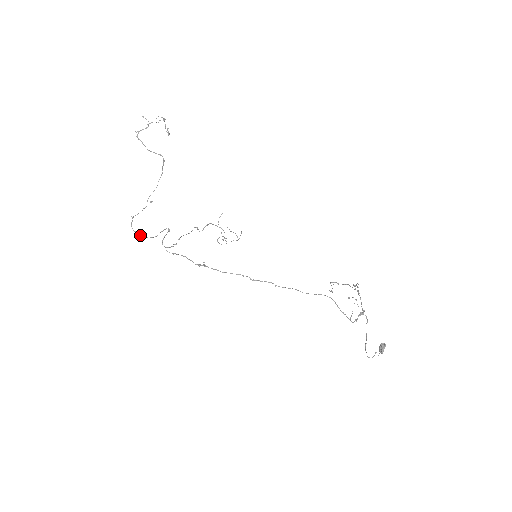
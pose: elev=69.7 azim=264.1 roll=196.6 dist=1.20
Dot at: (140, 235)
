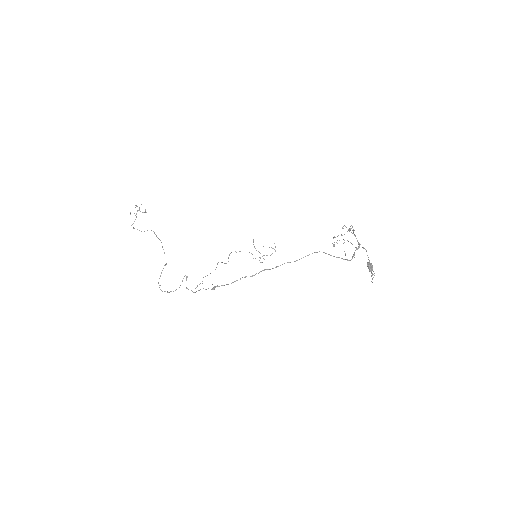
Dot at: (169, 292)
